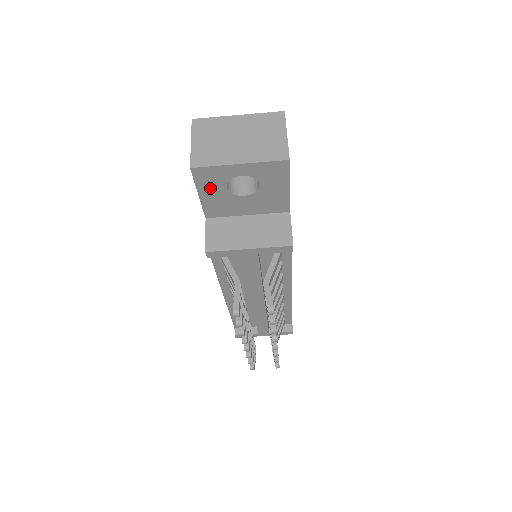
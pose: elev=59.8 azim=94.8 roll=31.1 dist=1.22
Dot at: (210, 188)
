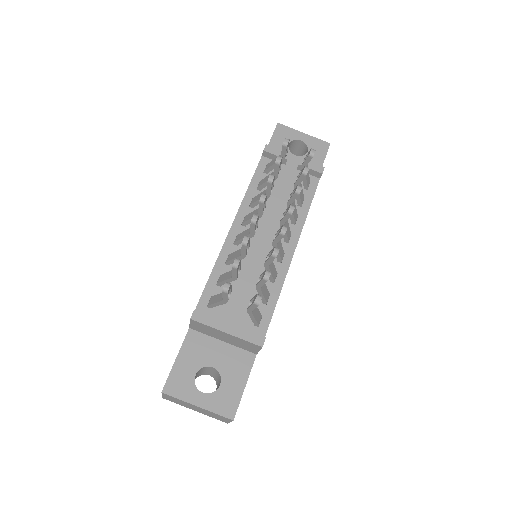
Dot at: (279, 140)
